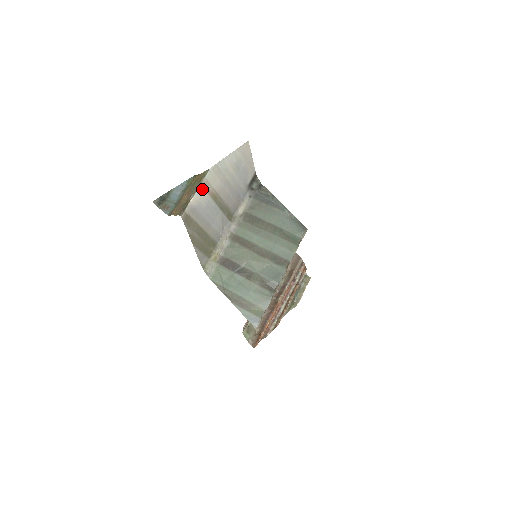
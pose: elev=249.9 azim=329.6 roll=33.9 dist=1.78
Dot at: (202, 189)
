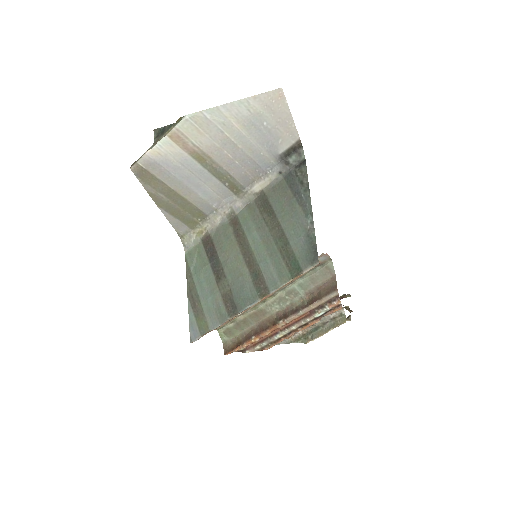
Dot at: (171, 141)
